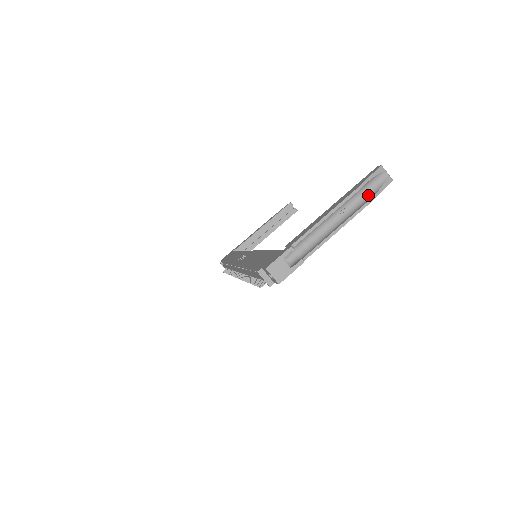
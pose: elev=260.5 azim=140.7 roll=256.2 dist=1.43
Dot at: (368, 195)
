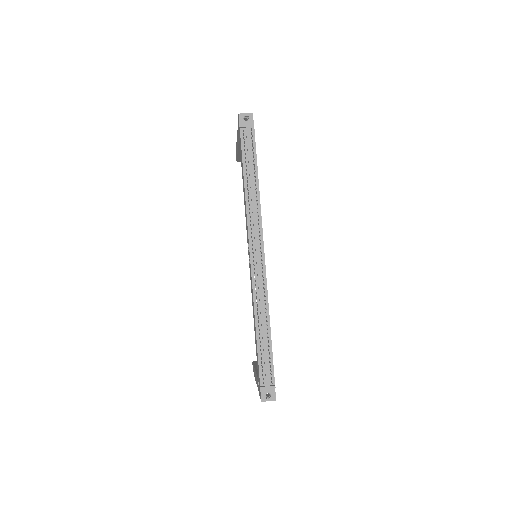
Dot at: occluded
